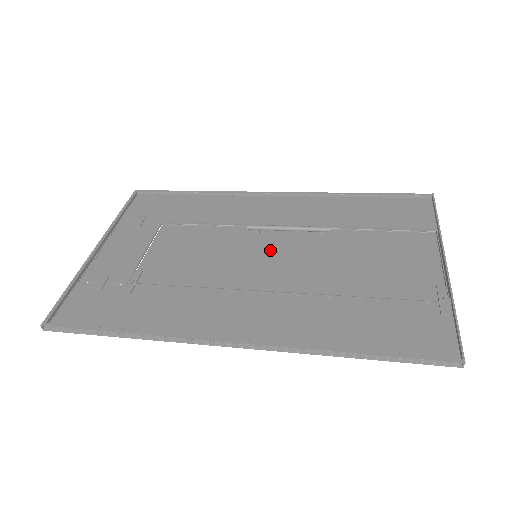
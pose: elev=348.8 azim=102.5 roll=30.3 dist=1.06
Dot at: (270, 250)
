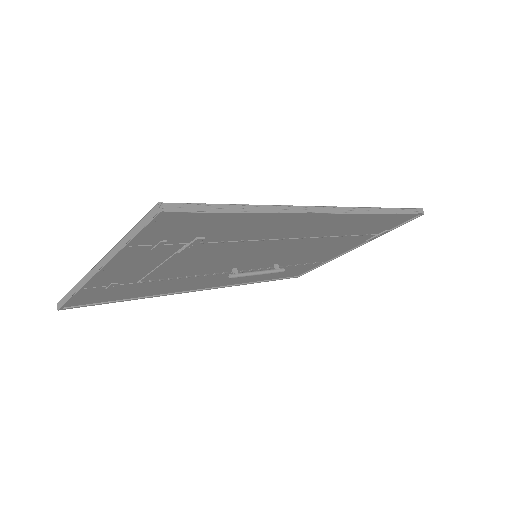
Dot at: (259, 258)
